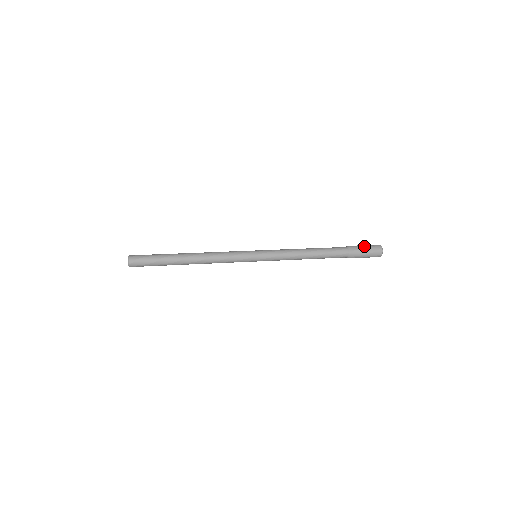
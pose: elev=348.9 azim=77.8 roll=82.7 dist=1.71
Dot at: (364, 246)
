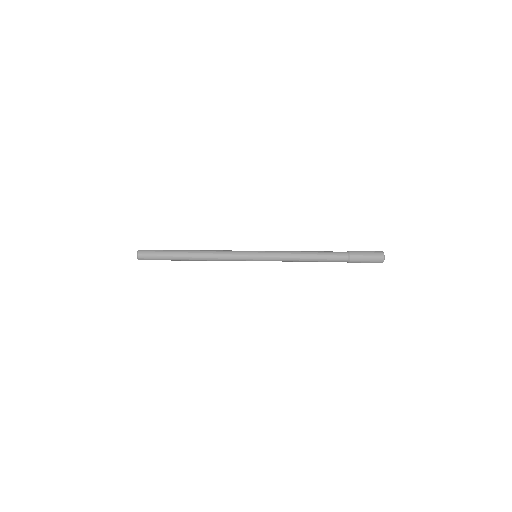
Dot at: (365, 251)
